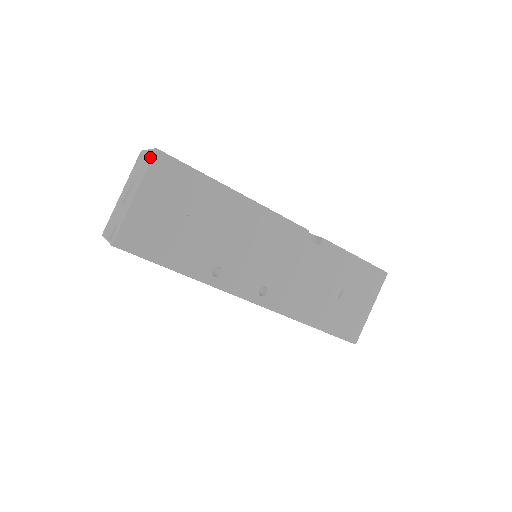
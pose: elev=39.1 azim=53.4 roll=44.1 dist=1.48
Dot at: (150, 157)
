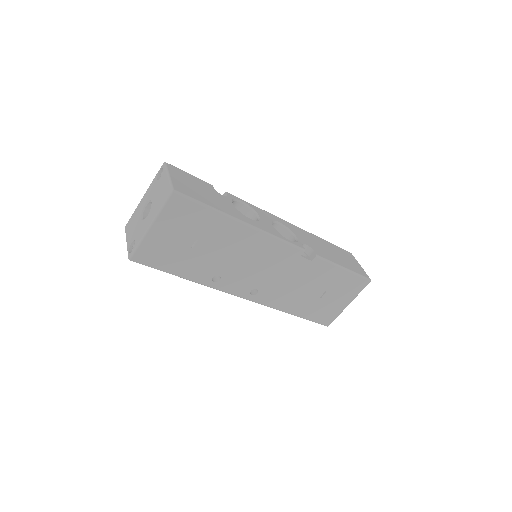
Dot at: (167, 197)
